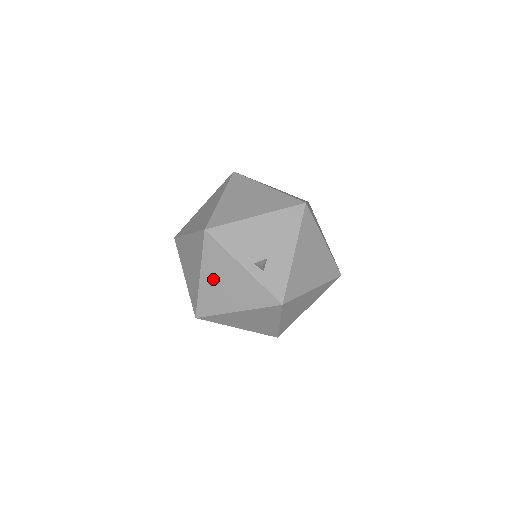
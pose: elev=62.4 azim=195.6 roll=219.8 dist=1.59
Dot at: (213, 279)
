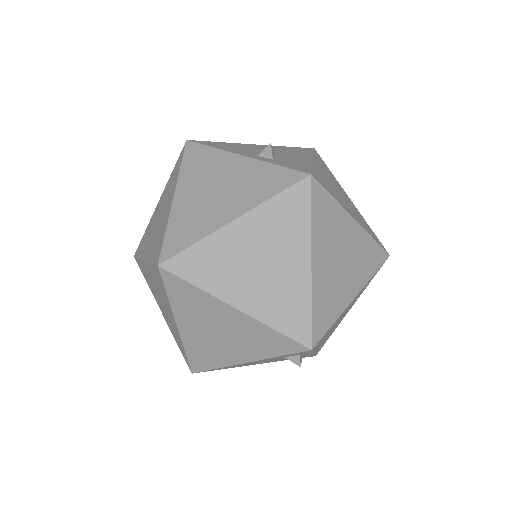
Dot at: (195, 191)
